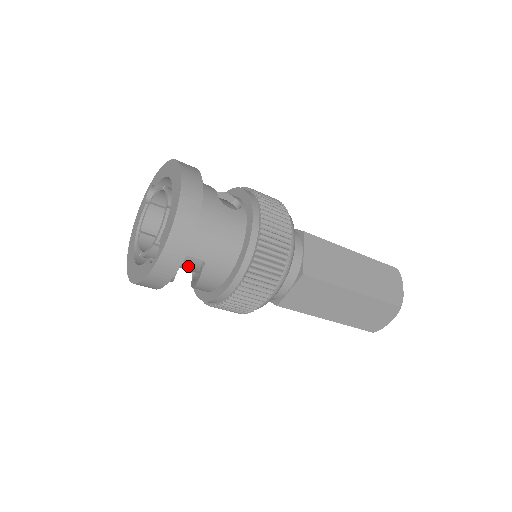
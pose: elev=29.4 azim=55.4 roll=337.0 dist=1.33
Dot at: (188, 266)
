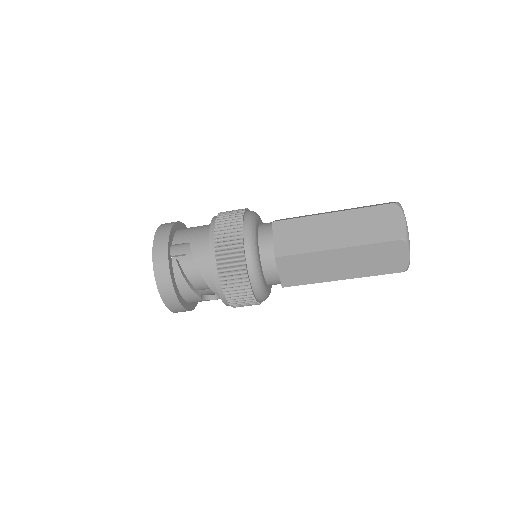
Dot at: (193, 266)
